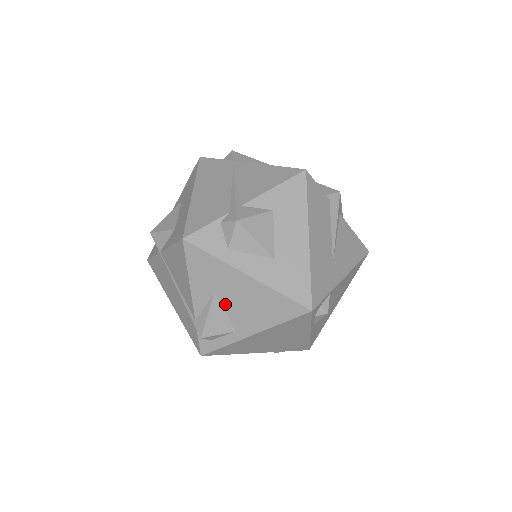
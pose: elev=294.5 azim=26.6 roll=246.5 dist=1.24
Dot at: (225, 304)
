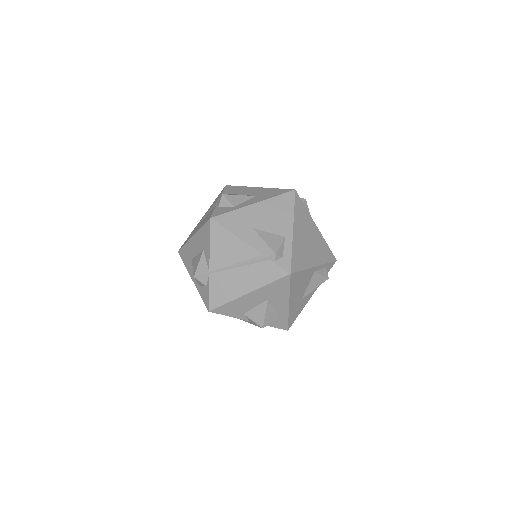
Dot at: (263, 229)
